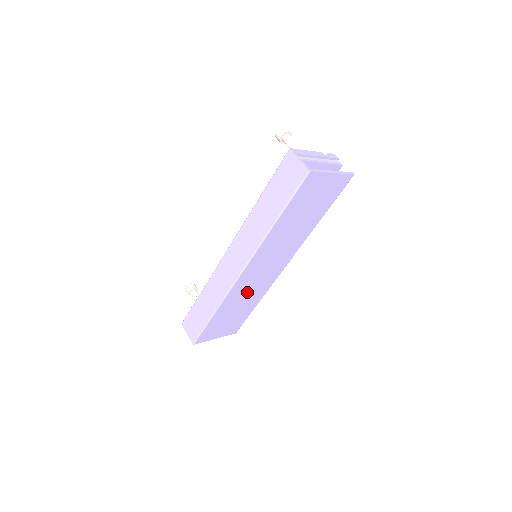
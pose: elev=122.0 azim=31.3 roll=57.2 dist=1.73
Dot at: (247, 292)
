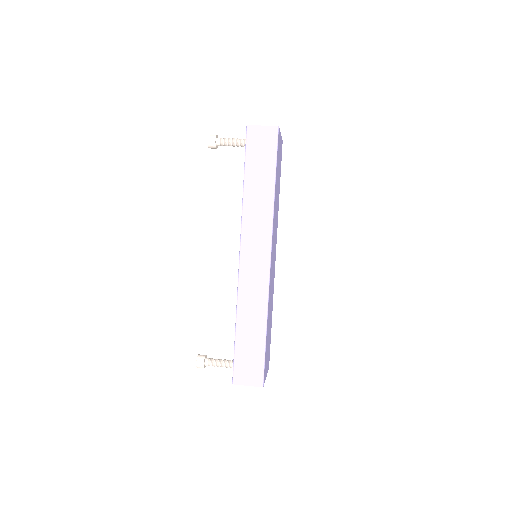
Dot at: (271, 294)
